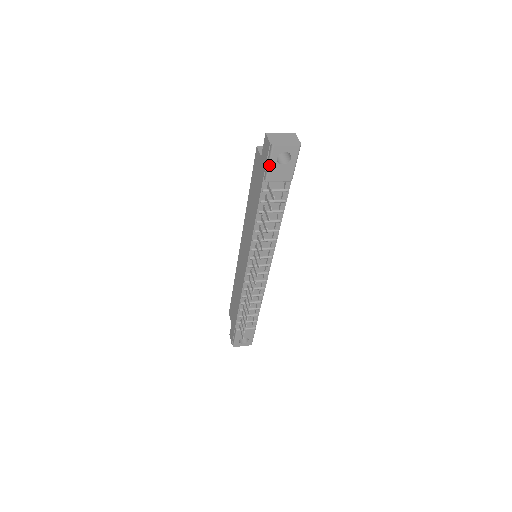
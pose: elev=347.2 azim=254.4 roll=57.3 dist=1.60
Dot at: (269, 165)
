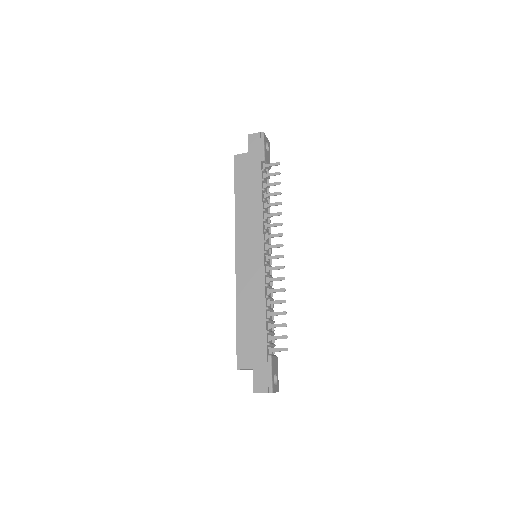
Dot at: (264, 147)
